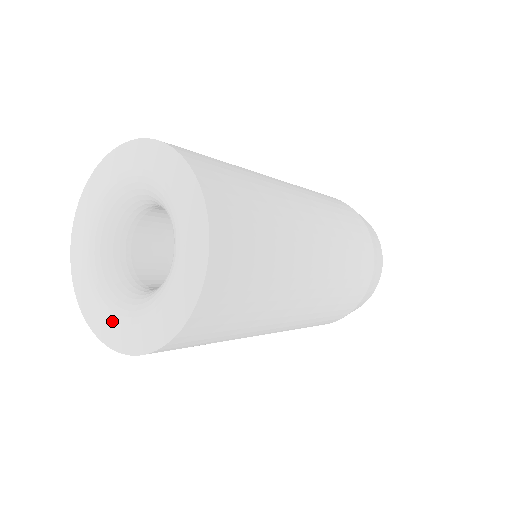
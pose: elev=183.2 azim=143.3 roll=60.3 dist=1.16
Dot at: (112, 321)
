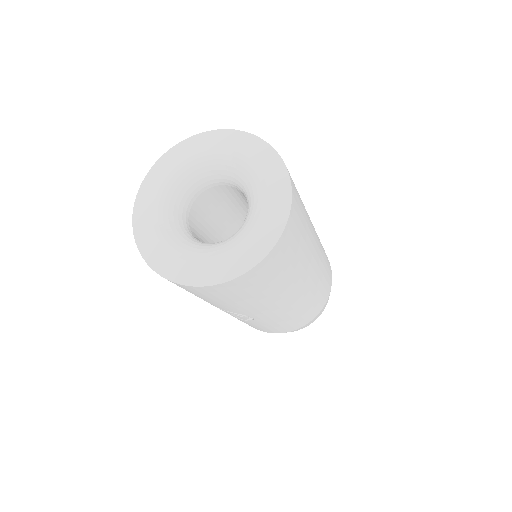
Dot at: (226, 259)
